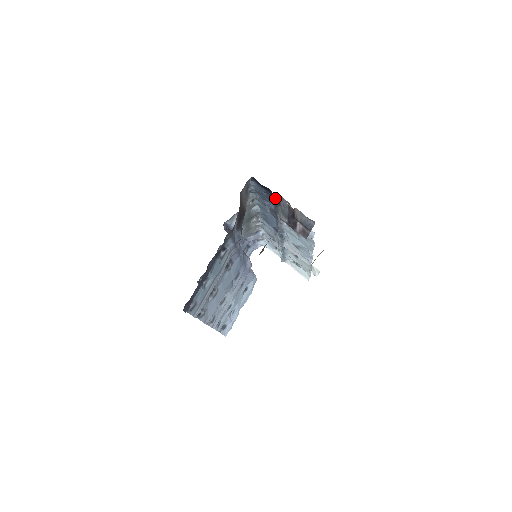
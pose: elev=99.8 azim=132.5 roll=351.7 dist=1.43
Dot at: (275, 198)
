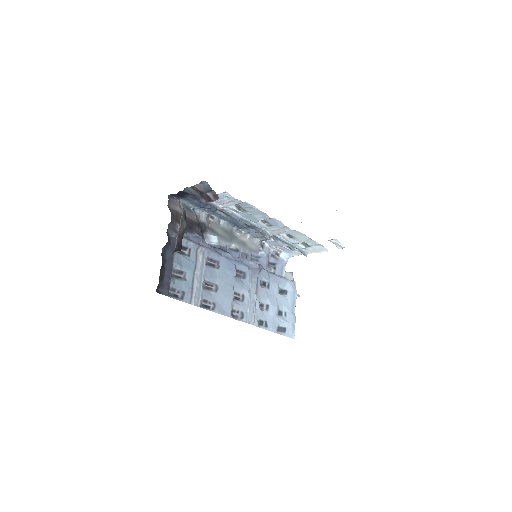
Dot at: occluded
